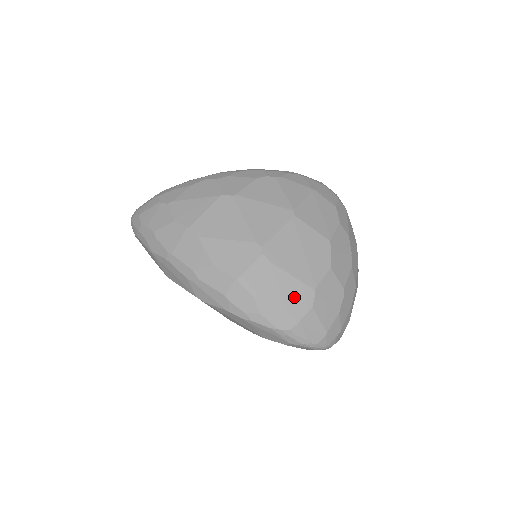
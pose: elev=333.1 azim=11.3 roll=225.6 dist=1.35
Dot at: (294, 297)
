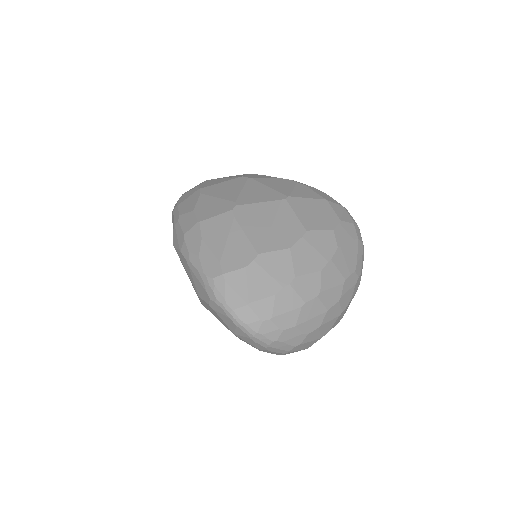
Dot at: (235, 252)
